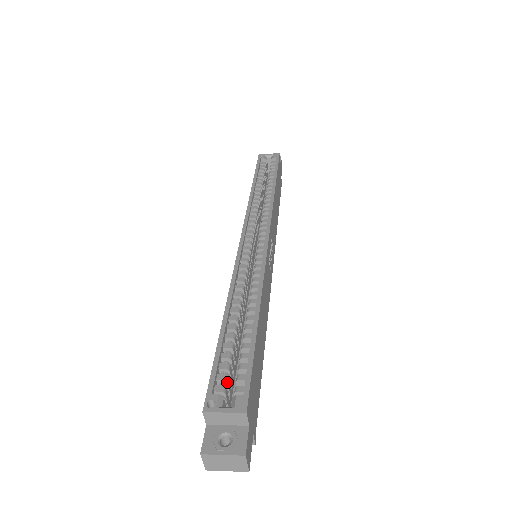
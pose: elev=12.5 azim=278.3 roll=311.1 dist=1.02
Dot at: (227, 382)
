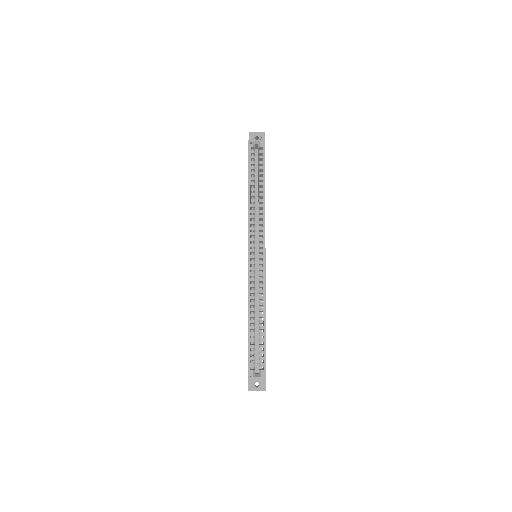
Dot at: occluded
